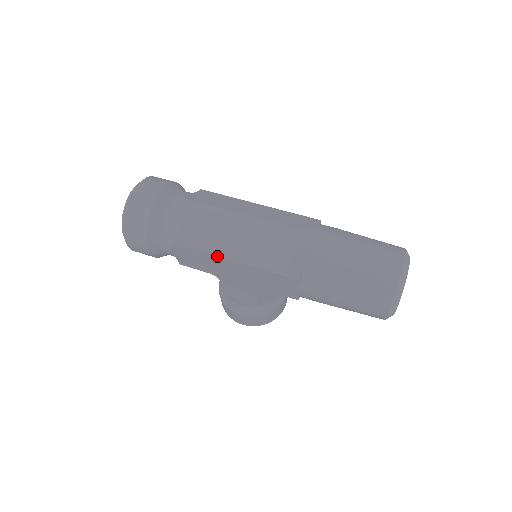
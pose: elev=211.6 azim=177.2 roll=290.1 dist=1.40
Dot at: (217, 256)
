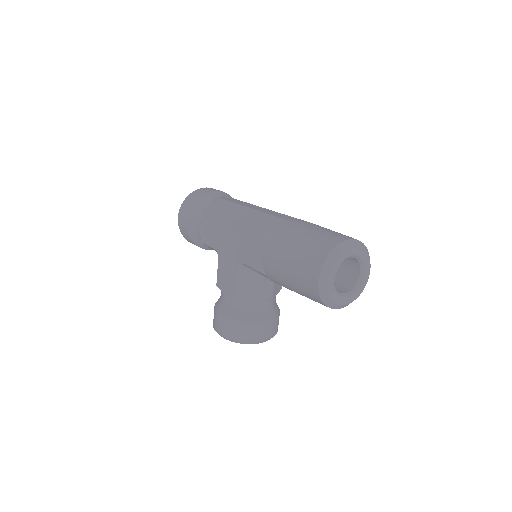
Dot at: (223, 219)
